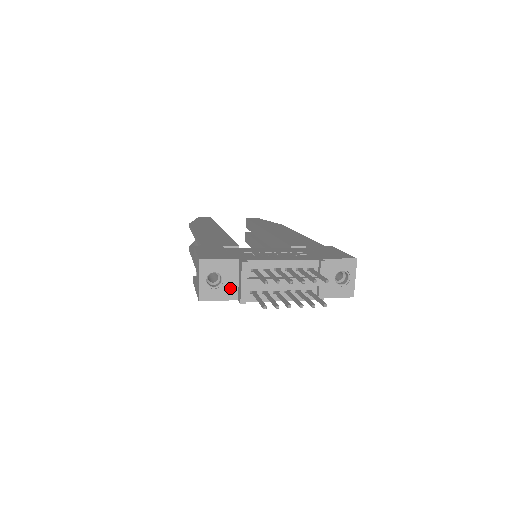
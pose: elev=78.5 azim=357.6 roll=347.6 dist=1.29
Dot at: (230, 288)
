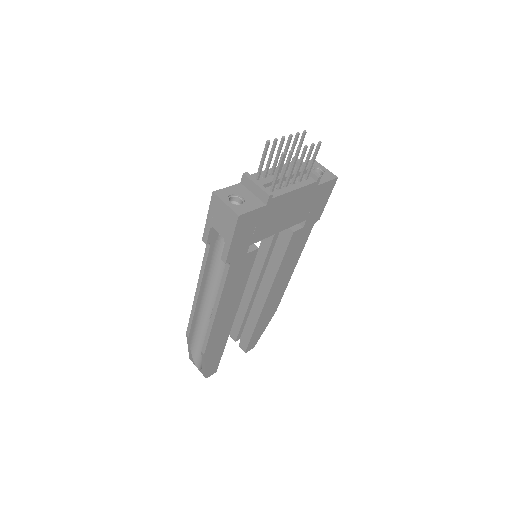
Dot at: (252, 200)
